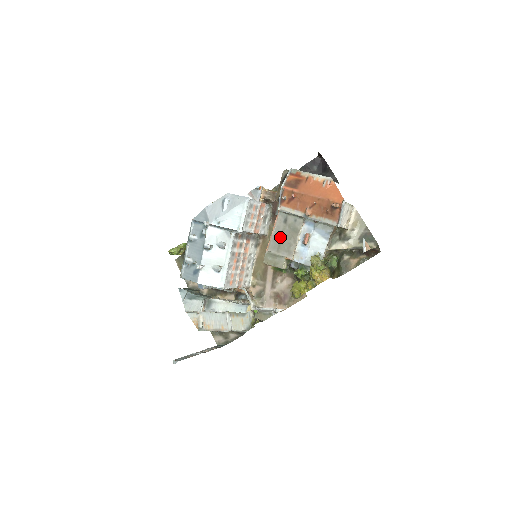
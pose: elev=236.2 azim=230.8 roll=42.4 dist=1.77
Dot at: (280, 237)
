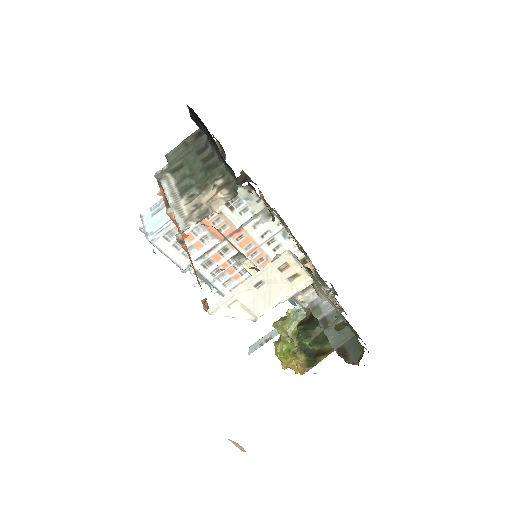
Dot at: occluded
